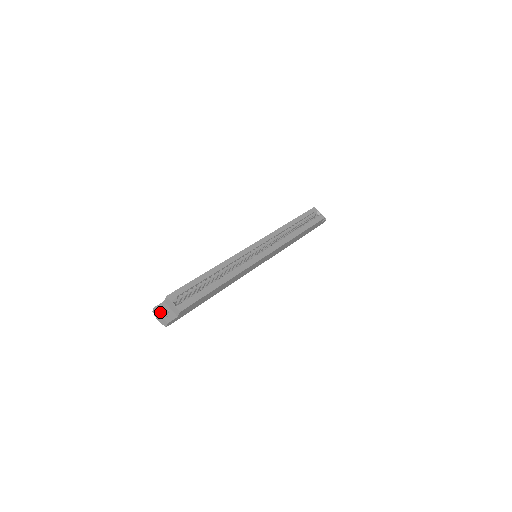
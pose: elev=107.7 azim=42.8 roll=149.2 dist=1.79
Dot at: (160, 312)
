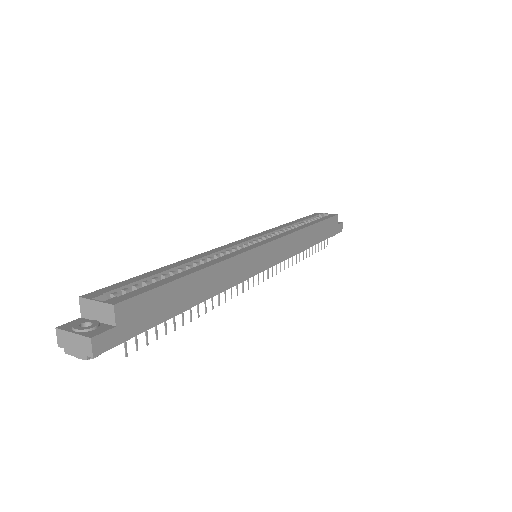
Dot at: (71, 330)
